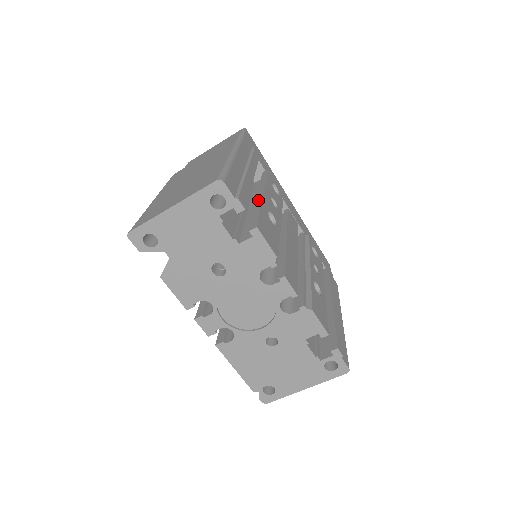
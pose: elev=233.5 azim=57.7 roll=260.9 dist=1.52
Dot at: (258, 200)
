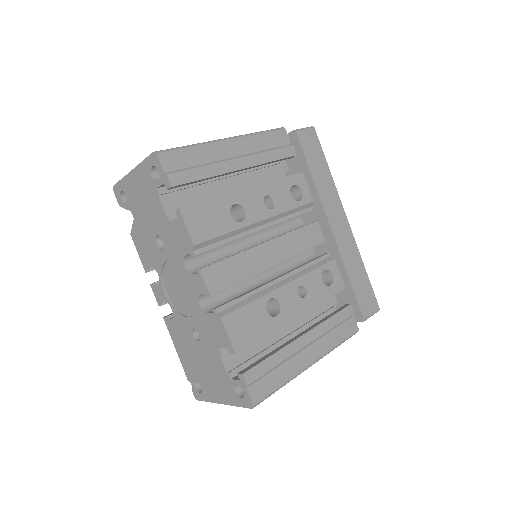
Dot at: (235, 192)
